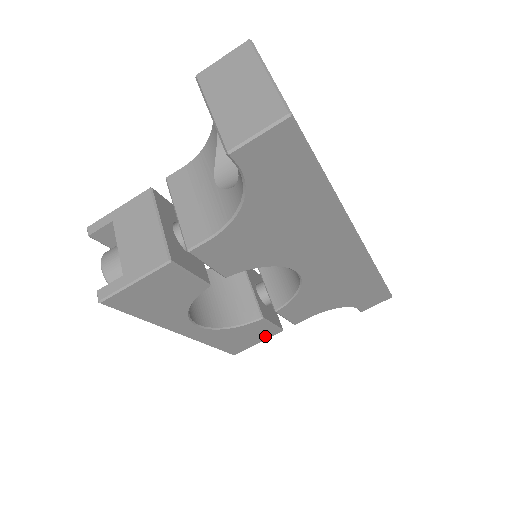
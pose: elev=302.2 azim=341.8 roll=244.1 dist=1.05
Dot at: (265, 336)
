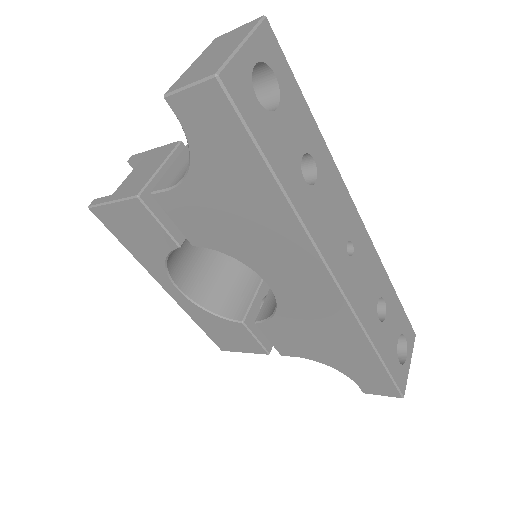
Dot at: (250, 348)
